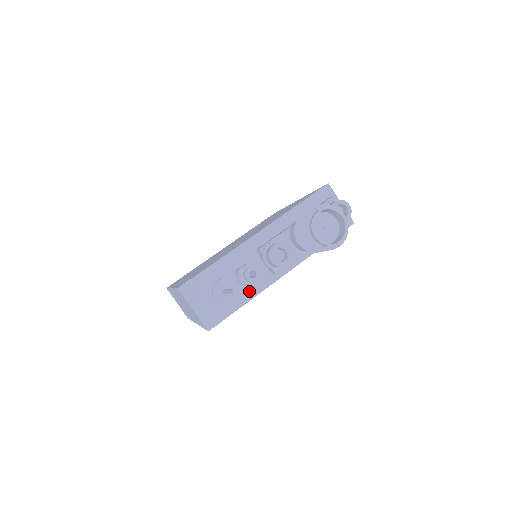
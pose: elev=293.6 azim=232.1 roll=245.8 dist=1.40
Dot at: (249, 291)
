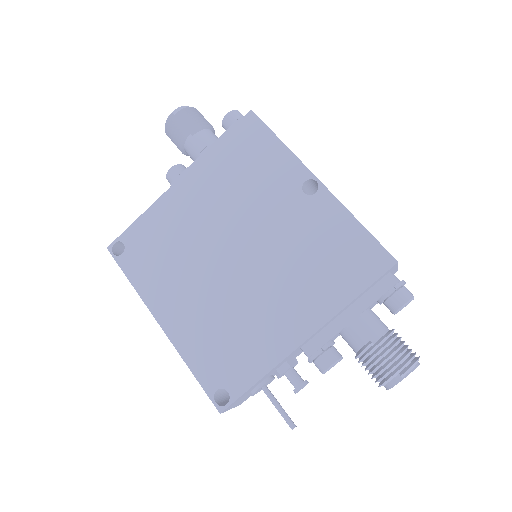
Dot at: occluded
